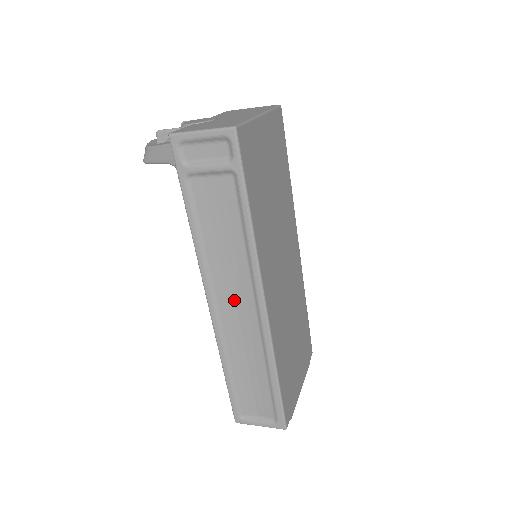
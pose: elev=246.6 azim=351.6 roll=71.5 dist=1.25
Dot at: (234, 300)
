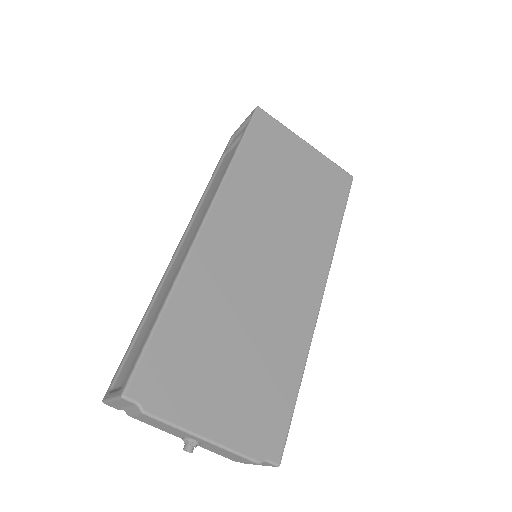
Dot at: (192, 237)
